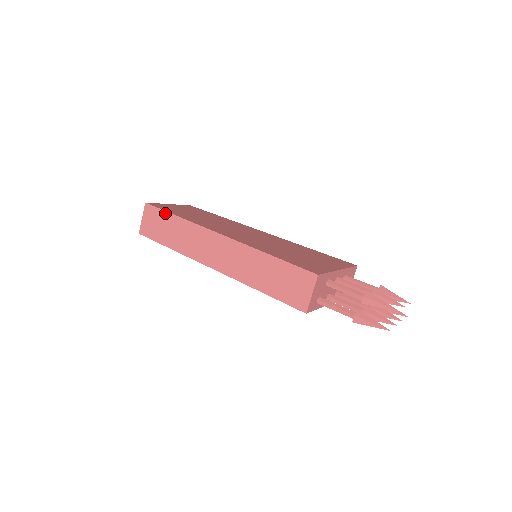
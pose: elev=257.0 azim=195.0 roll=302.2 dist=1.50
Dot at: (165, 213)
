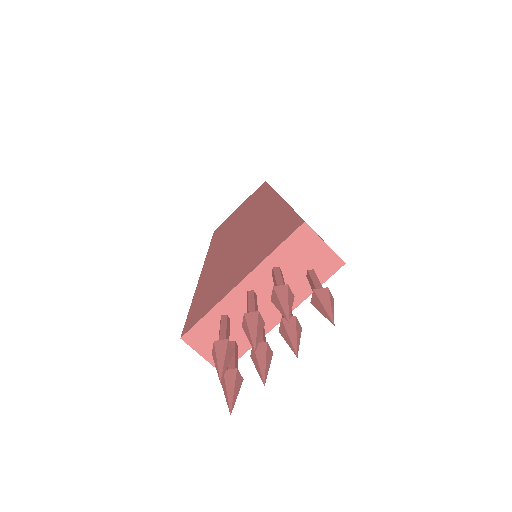
Dot at: occluded
